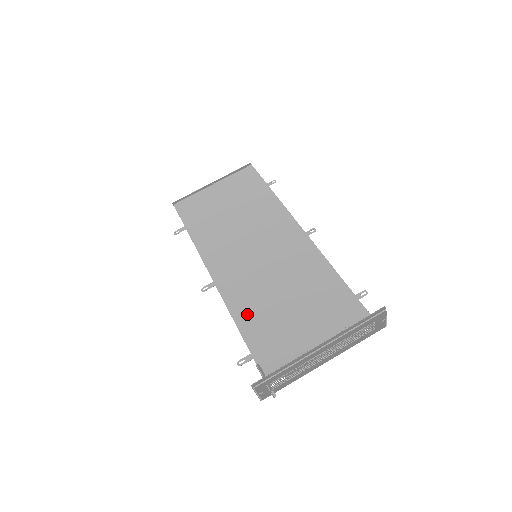
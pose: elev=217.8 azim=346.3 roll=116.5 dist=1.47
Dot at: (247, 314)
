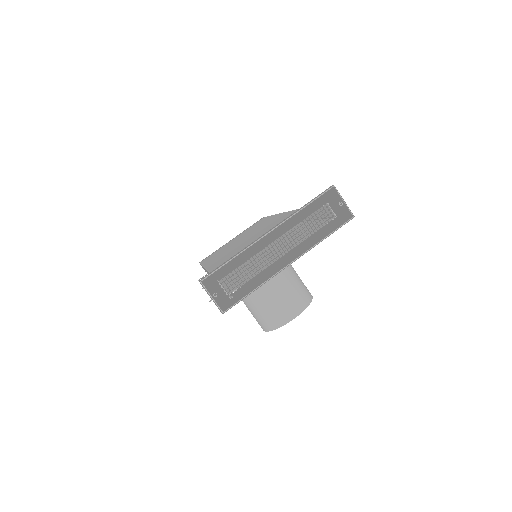
Dot at: occluded
